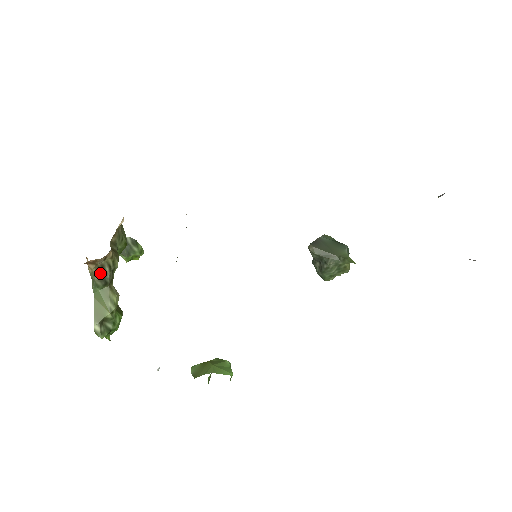
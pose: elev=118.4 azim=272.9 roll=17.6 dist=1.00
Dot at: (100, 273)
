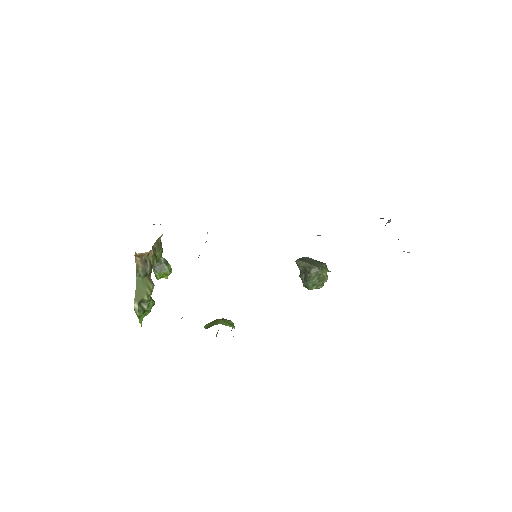
Dot at: (143, 265)
